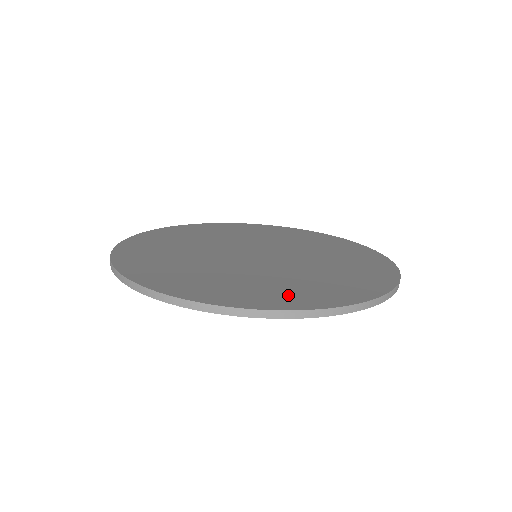
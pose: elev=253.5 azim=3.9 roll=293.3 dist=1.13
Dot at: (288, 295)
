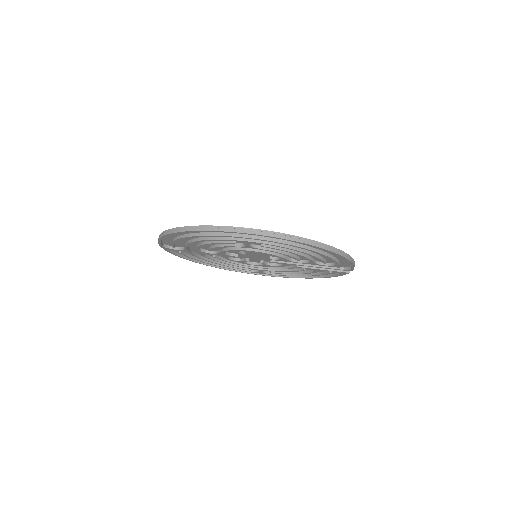
Dot at: occluded
